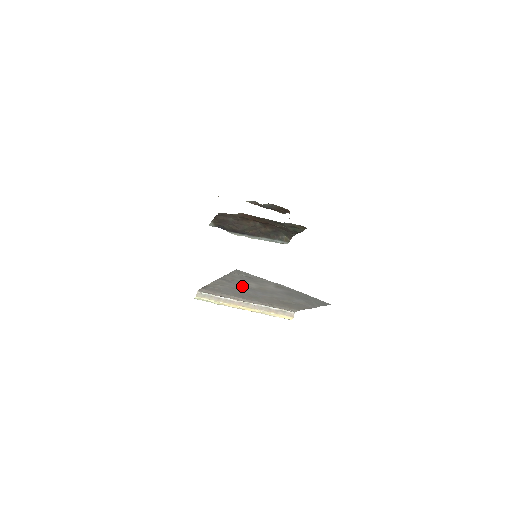
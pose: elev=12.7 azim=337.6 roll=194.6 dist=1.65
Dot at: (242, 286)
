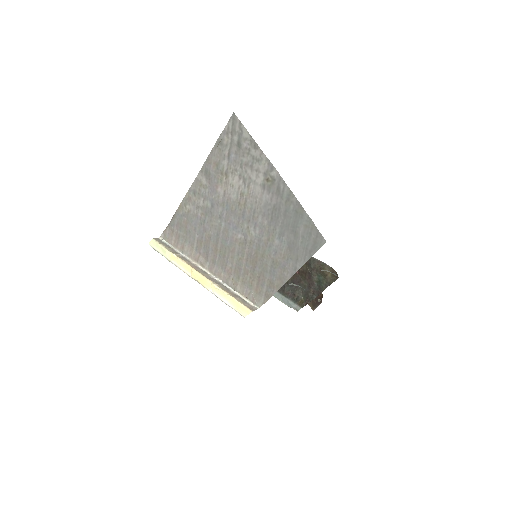
Dot at: (220, 197)
